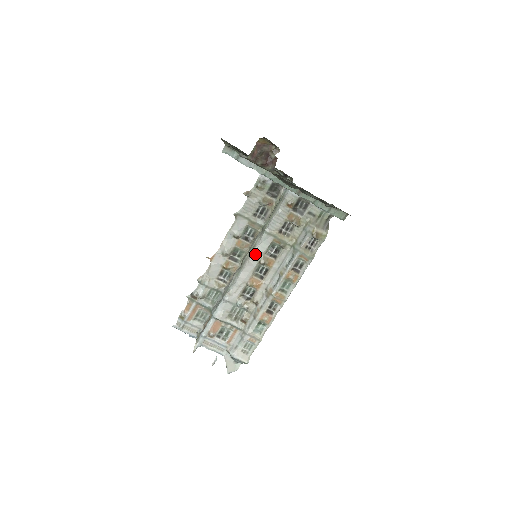
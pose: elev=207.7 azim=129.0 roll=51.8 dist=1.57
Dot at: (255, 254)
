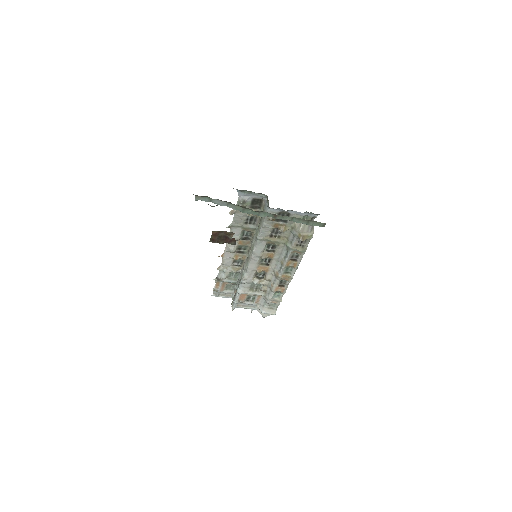
Dot at: (255, 254)
